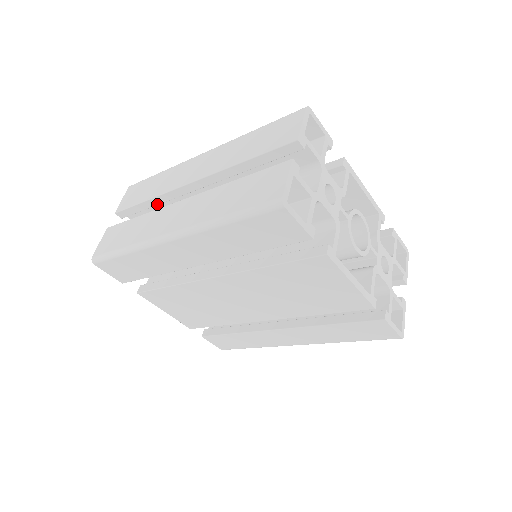
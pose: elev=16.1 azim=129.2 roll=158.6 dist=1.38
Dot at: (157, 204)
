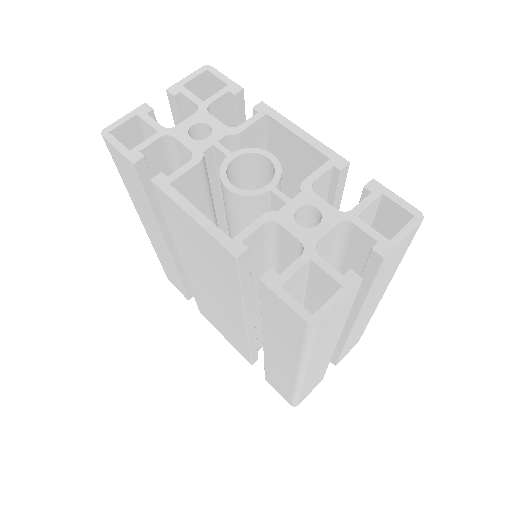
Dot at: occluded
